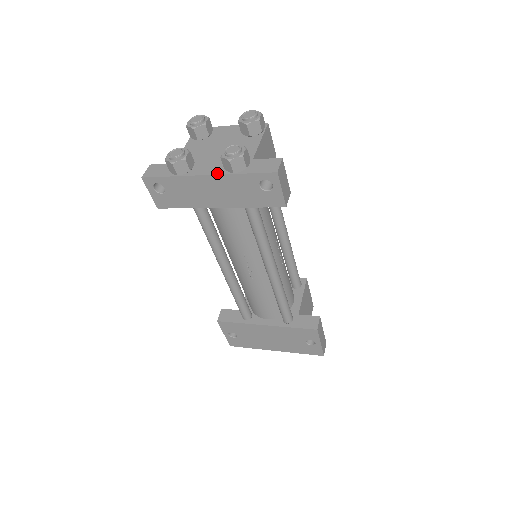
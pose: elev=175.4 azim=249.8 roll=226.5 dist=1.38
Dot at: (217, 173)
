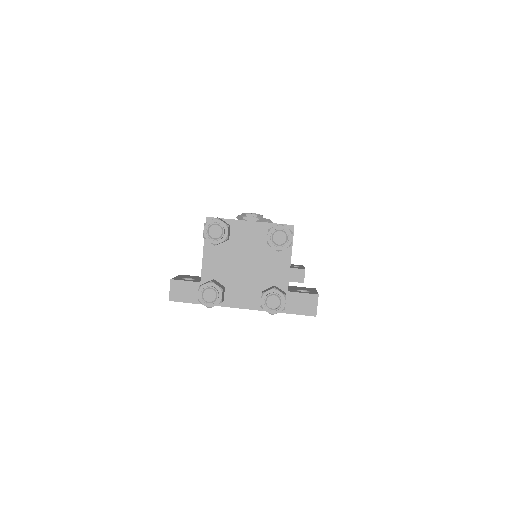
Dot at: (254, 308)
